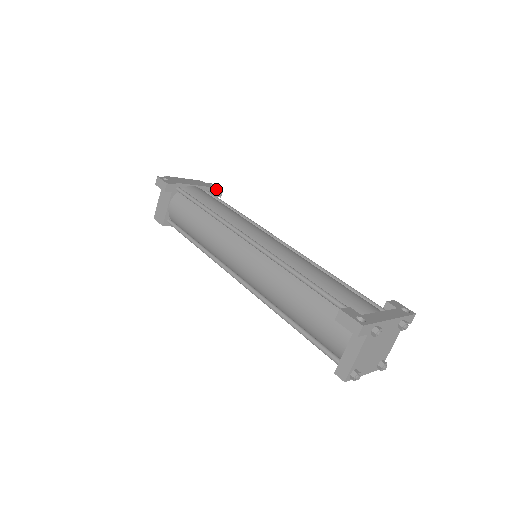
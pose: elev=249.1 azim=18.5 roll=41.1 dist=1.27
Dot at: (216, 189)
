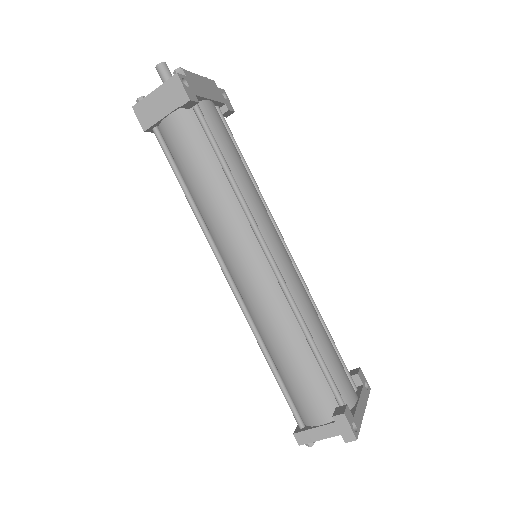
Dot at: (230, 110)
